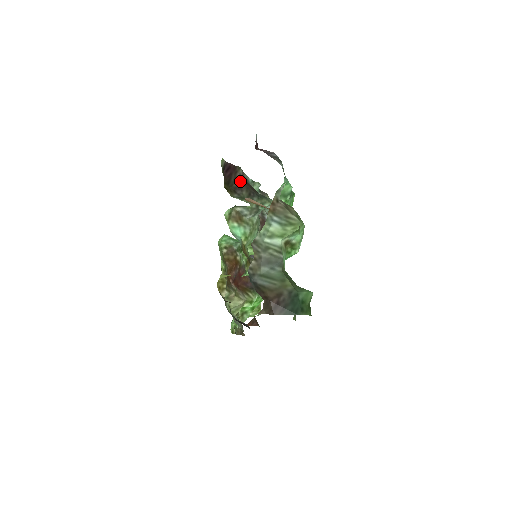
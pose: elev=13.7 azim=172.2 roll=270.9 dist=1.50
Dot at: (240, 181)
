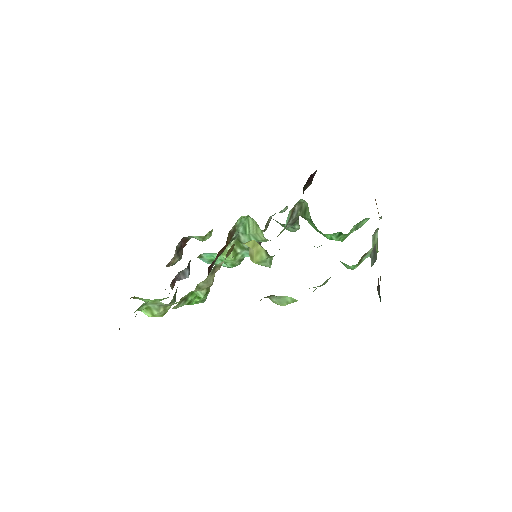
Dot at: occluded
